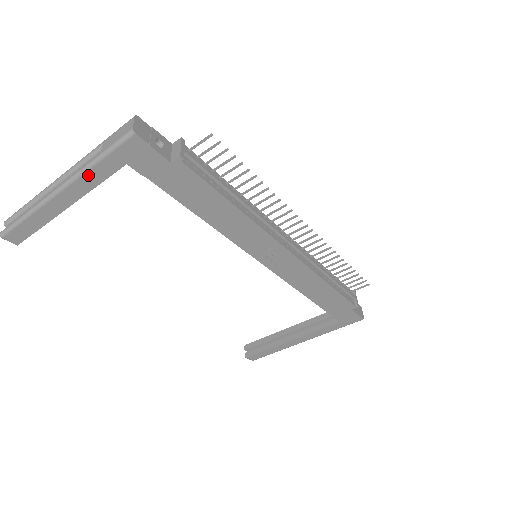
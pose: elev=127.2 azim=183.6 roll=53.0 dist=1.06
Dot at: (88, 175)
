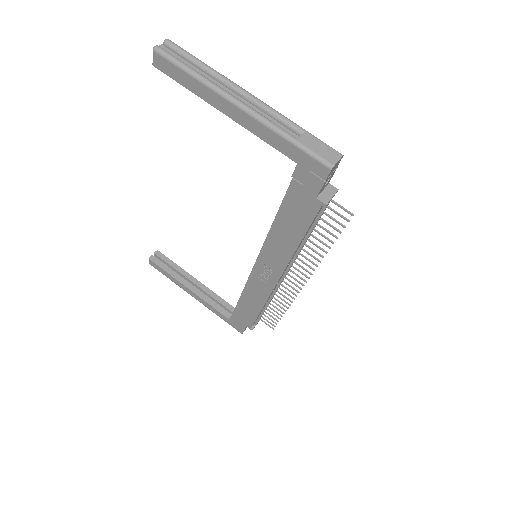
Dot at: (269, 132)
